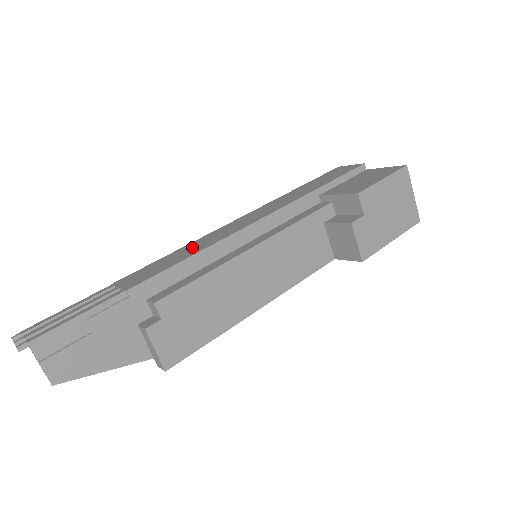
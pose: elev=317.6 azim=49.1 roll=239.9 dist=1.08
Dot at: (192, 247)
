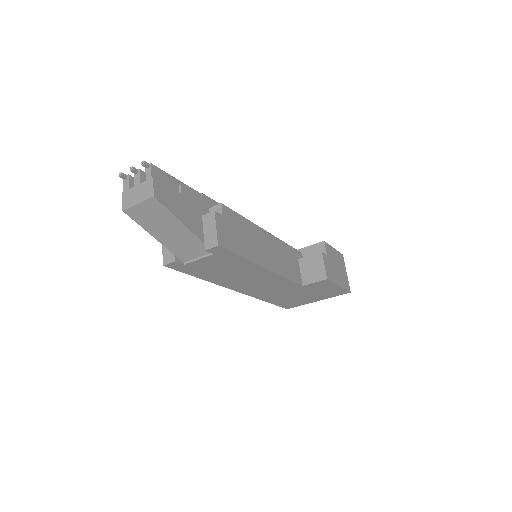
Dot at: occluded
